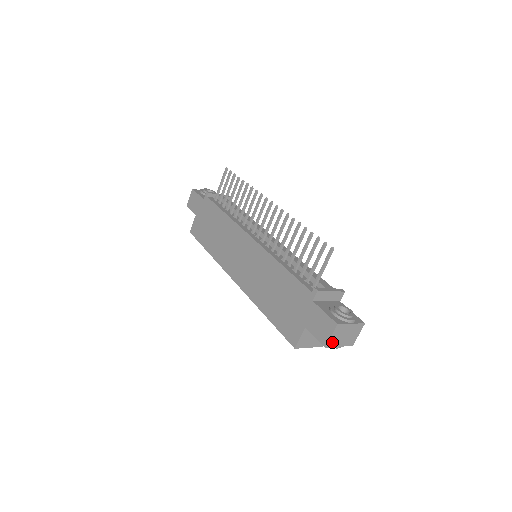
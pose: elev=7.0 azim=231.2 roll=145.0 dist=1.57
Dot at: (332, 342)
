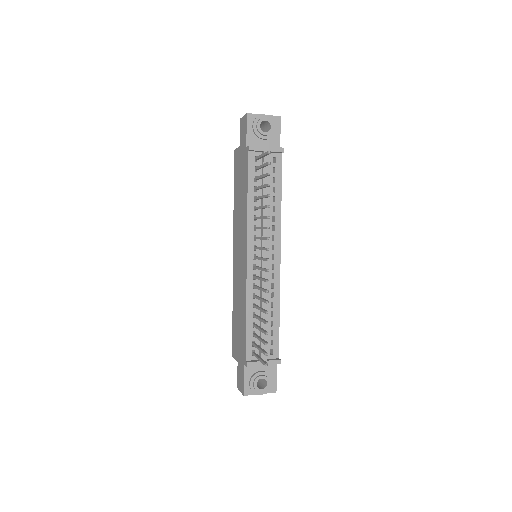
Dot at: occluded
